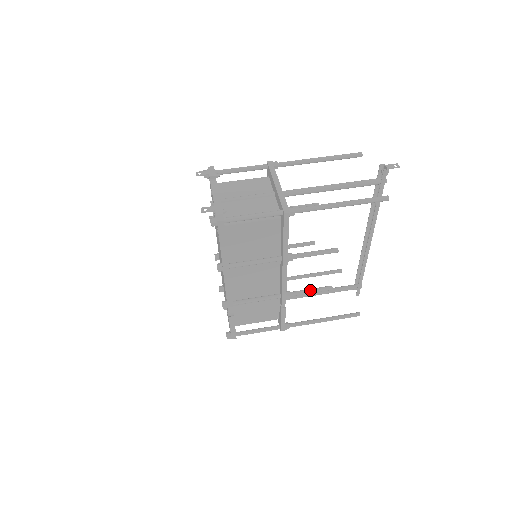
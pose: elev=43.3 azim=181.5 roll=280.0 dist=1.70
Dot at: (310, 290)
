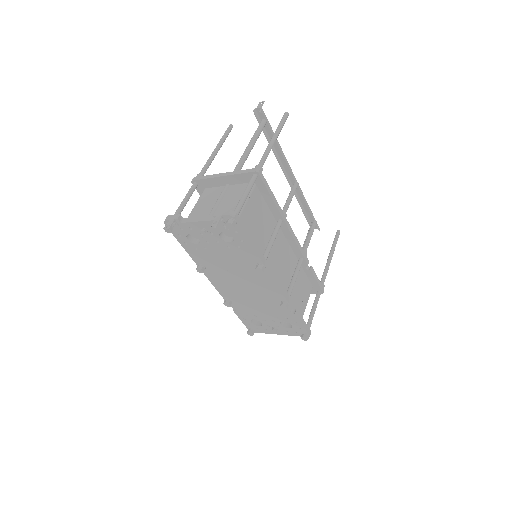
Dot at: (309, 236)
